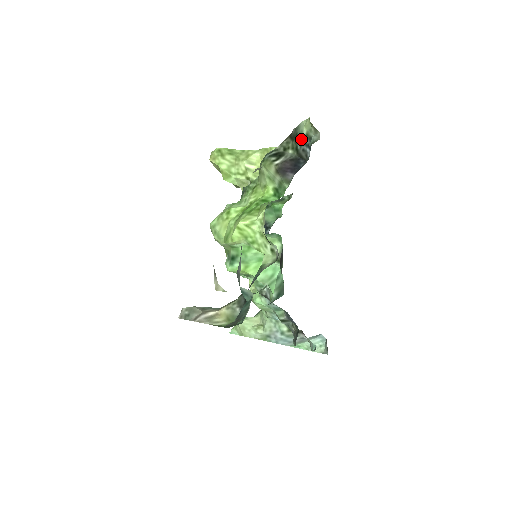
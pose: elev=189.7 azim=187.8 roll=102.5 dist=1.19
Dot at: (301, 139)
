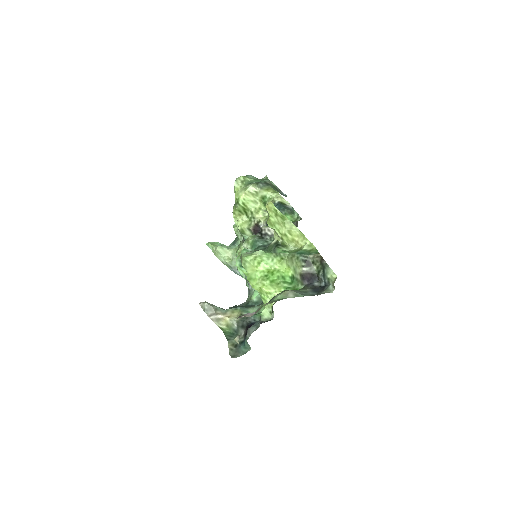
Dot at: (325, 274)
